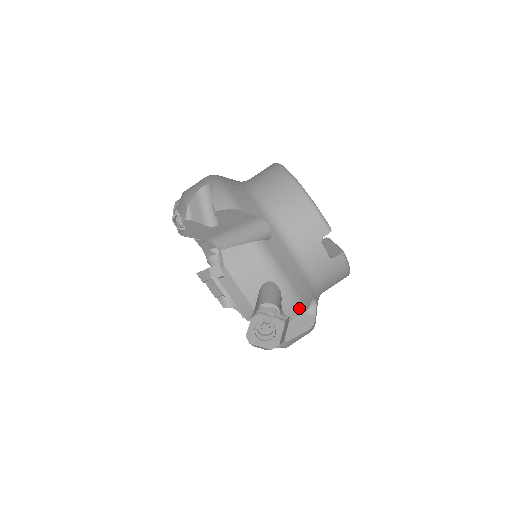
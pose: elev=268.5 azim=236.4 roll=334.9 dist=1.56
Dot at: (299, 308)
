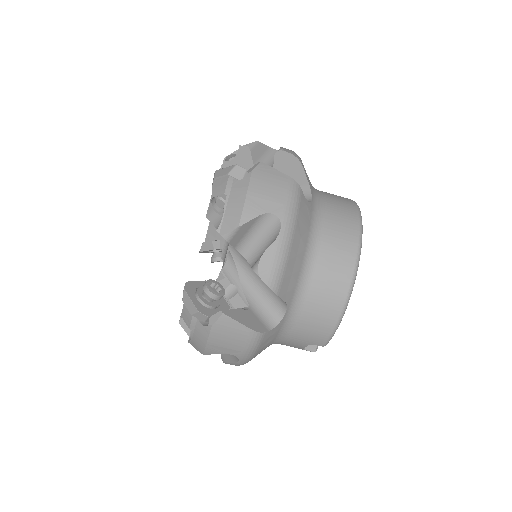
Dot at: occluded
